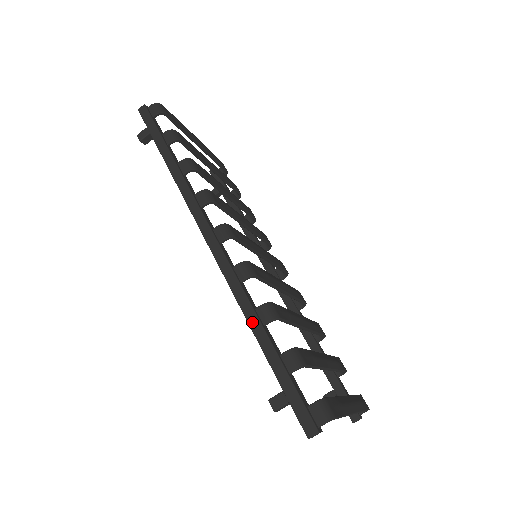
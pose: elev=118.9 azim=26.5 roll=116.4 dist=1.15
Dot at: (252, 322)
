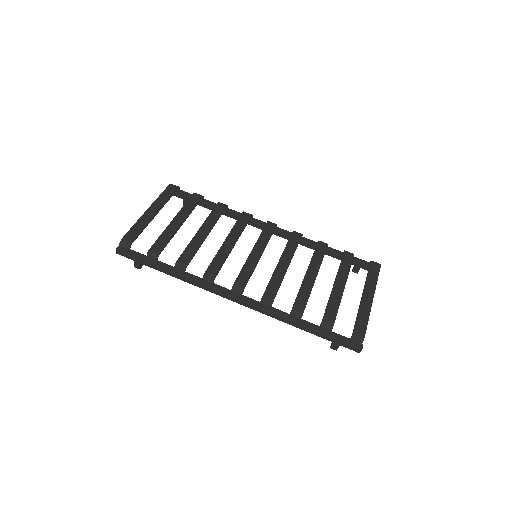
Dot at: (293, 325)
